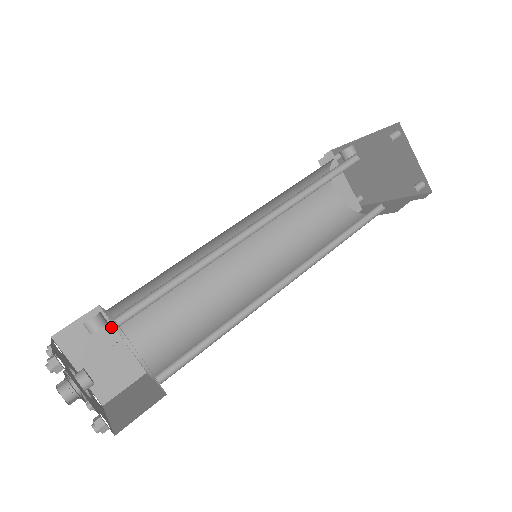
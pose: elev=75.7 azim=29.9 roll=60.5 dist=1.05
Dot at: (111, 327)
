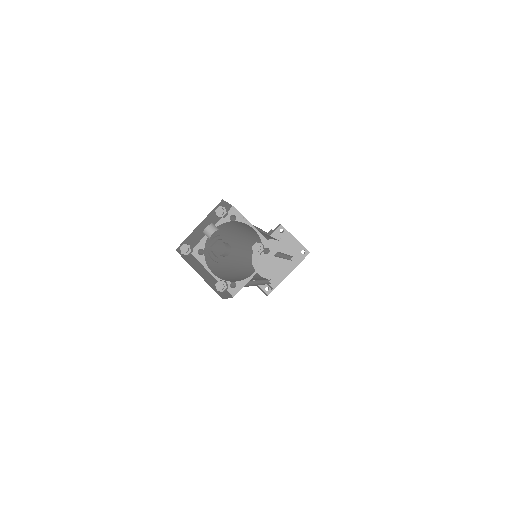
Dot at: (201, 265)
